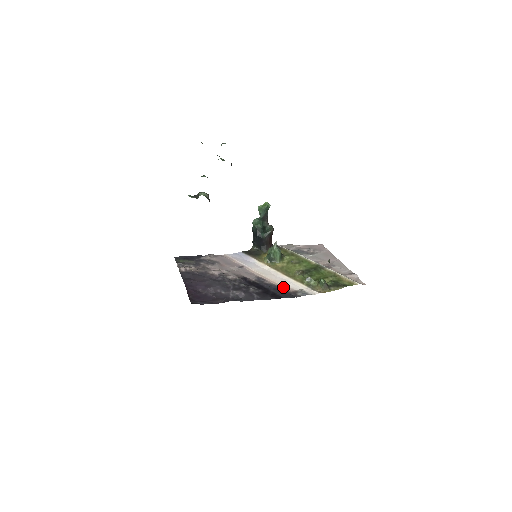
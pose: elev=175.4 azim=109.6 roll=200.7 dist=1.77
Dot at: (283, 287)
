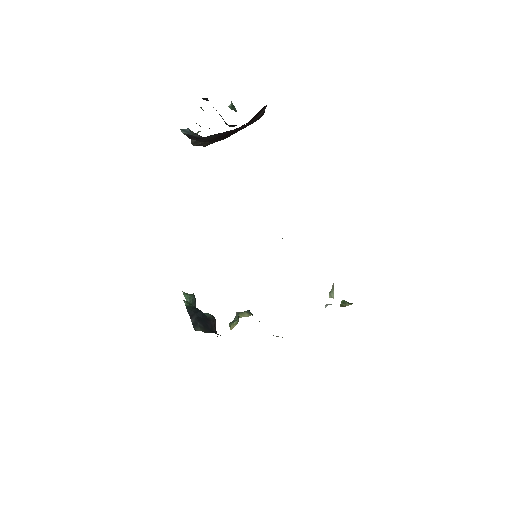
Dot at: occluded
